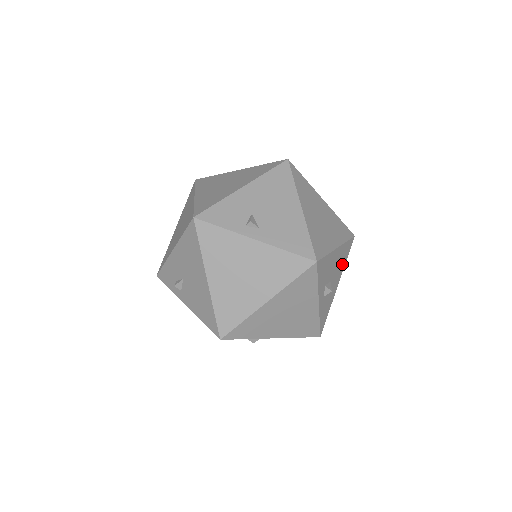
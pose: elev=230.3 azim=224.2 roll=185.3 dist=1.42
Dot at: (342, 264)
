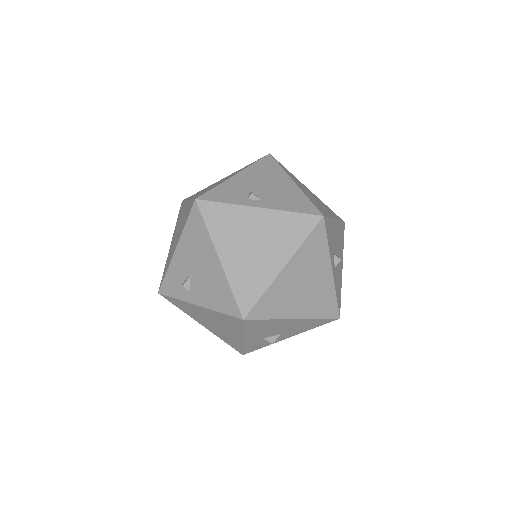
Dot at: (341, 245)
